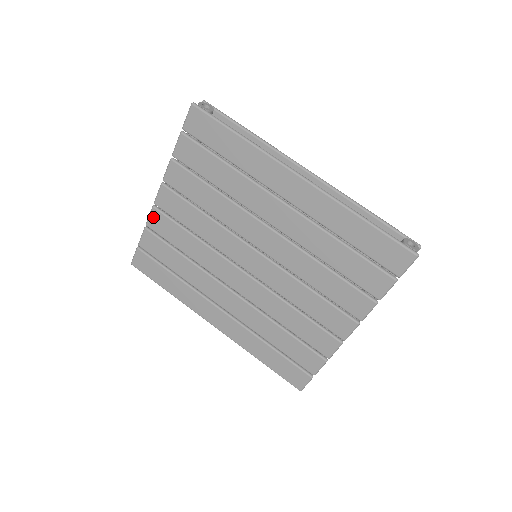
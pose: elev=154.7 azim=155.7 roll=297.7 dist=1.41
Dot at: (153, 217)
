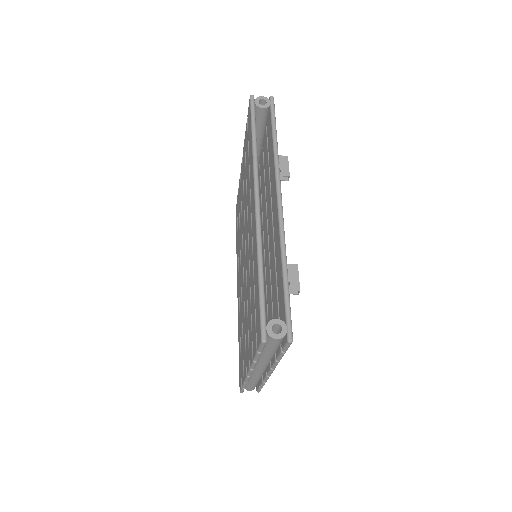
Dot at: occluded
